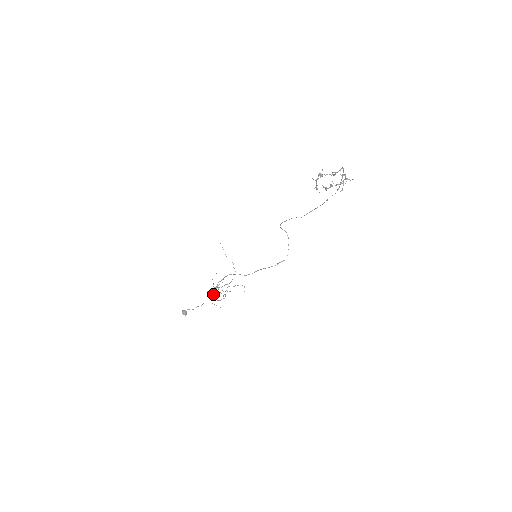
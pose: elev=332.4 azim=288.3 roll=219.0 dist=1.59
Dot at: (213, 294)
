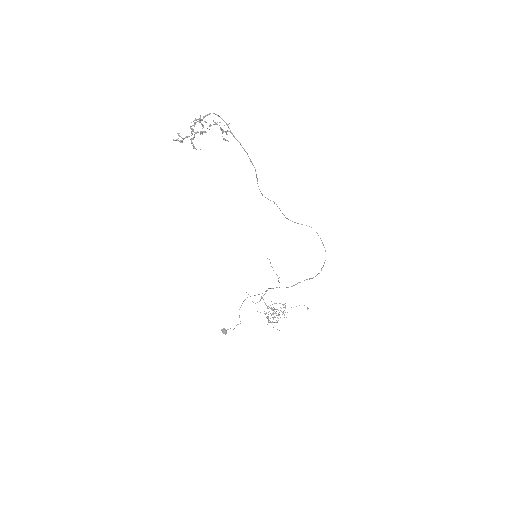
Dot at: occluded
